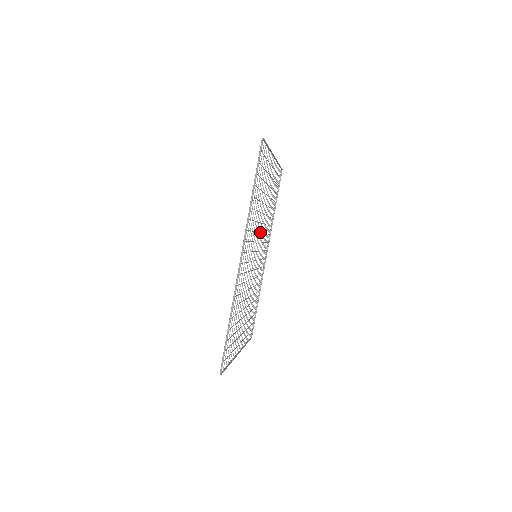
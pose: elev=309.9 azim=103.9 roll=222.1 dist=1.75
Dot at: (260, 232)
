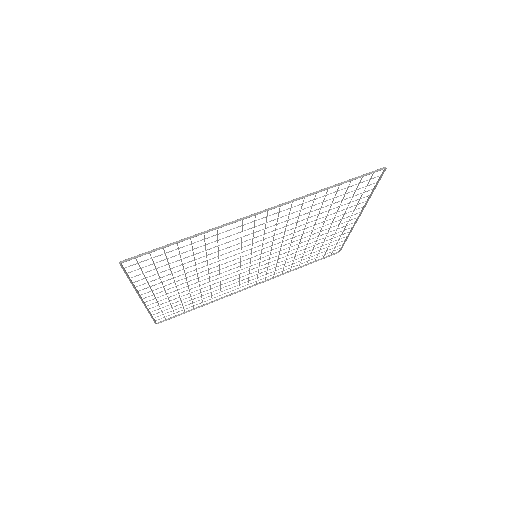
Dot at: occluded
